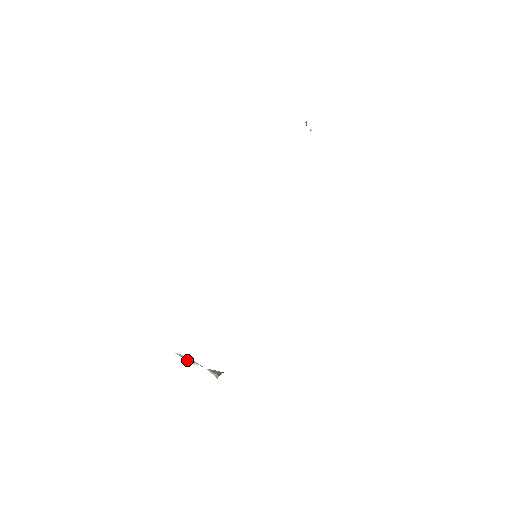
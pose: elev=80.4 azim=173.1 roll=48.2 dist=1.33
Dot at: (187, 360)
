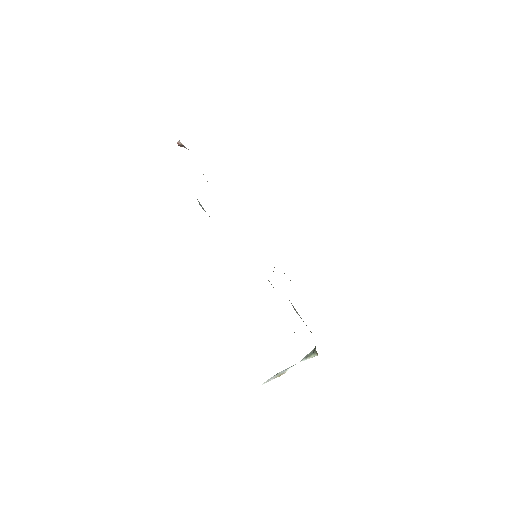
Dot at: (278, 376)
